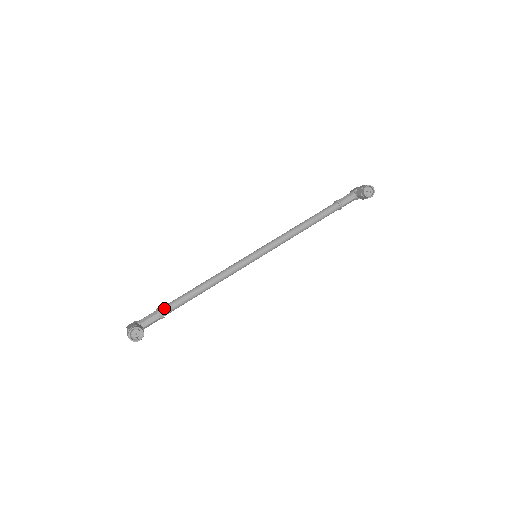
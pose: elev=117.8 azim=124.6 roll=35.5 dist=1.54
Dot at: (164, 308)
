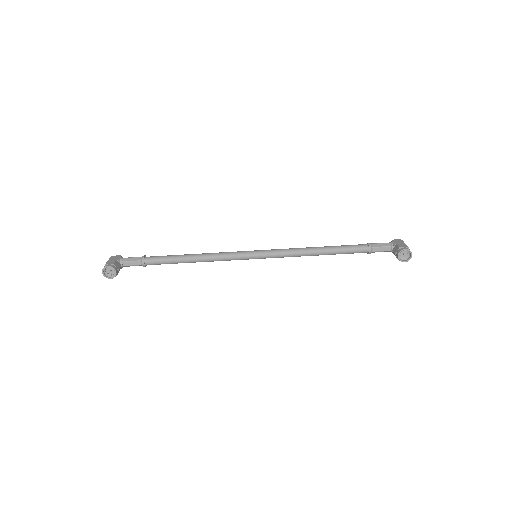
Dot at: (149, 259)
